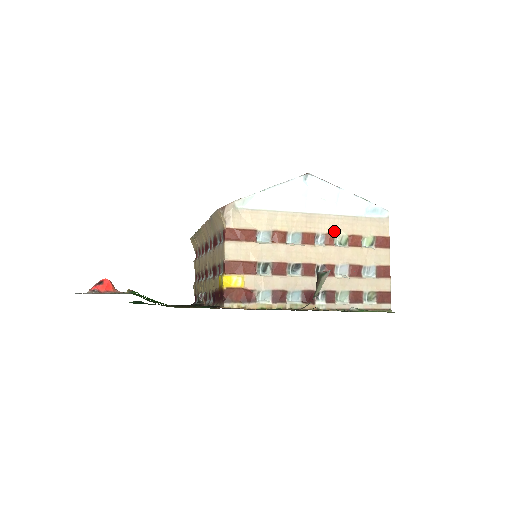
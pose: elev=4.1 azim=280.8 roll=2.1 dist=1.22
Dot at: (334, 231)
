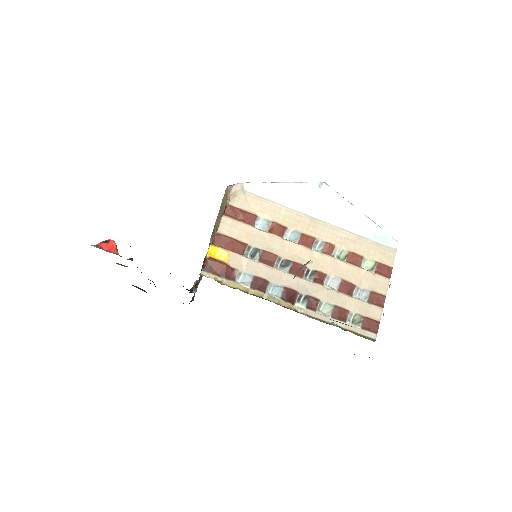
Dot at: (335, 243)
